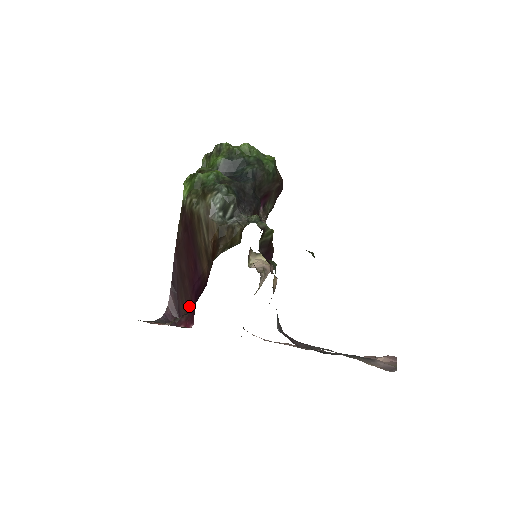
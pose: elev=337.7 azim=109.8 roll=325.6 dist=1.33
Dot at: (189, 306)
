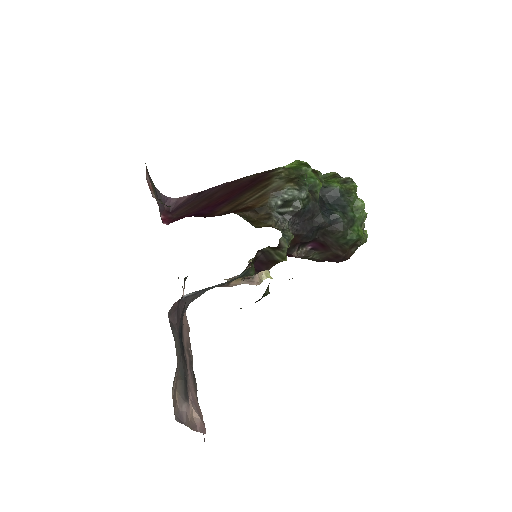
Dot at: (183, 215)
